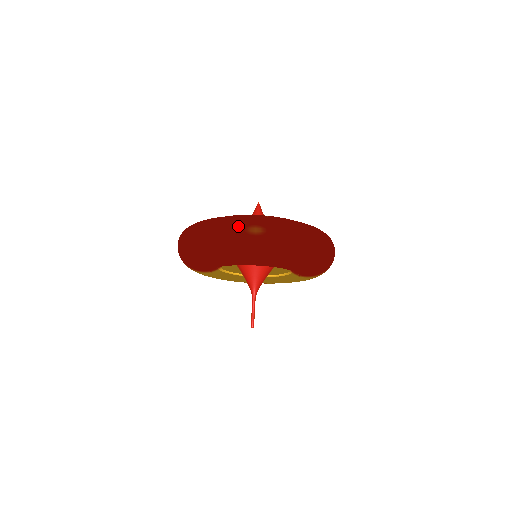
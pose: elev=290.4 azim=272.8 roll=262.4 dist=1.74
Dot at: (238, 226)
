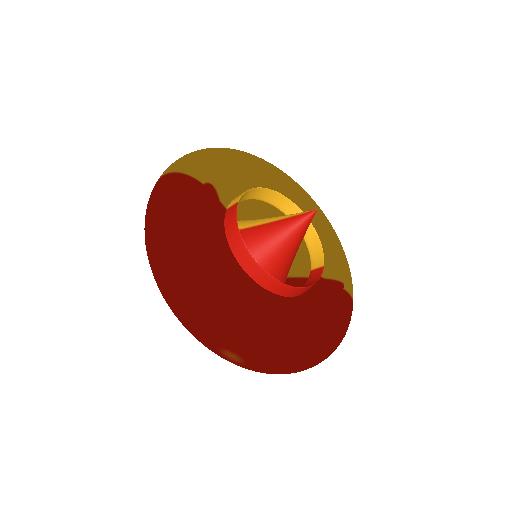
Dot at: (213, 337)
